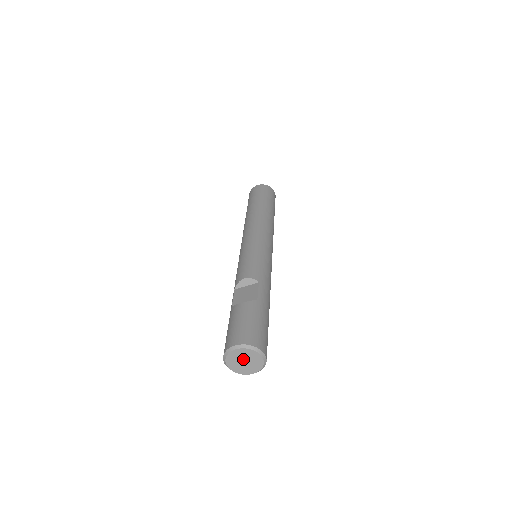
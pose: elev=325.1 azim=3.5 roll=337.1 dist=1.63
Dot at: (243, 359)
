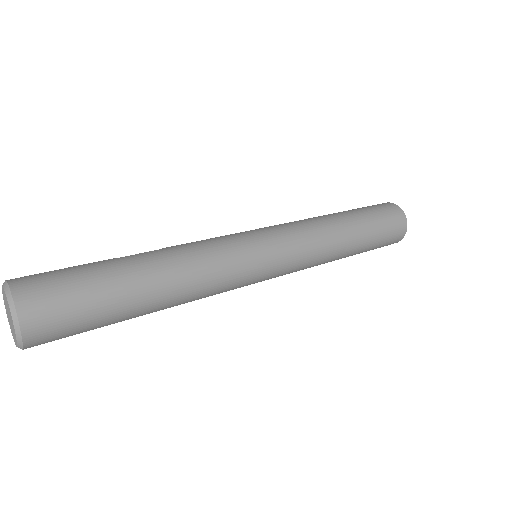
Dot at: (8, 311)
